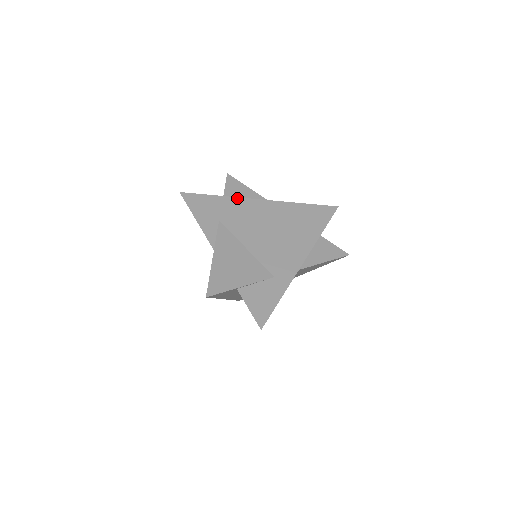
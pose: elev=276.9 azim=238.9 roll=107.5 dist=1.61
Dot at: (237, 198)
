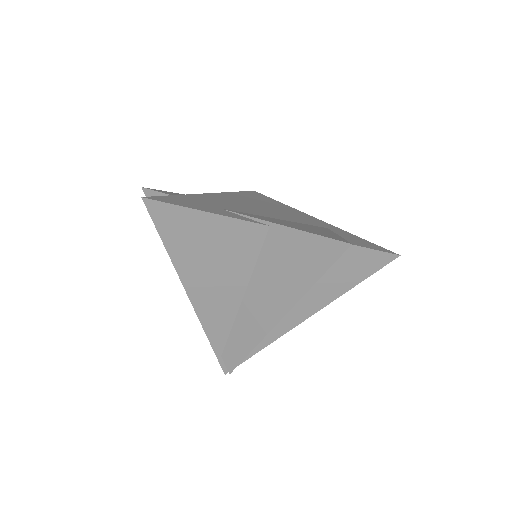
Dot at: (195, 194)
